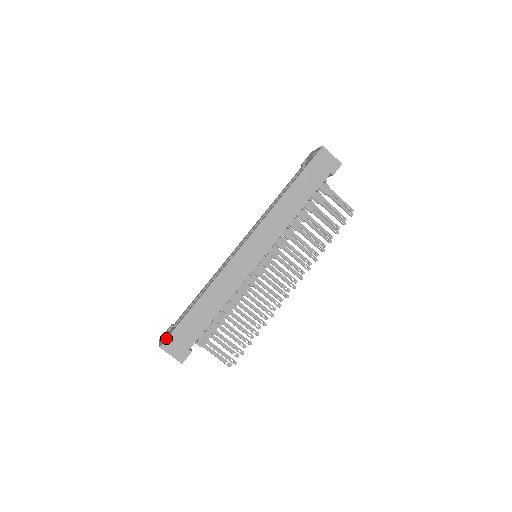
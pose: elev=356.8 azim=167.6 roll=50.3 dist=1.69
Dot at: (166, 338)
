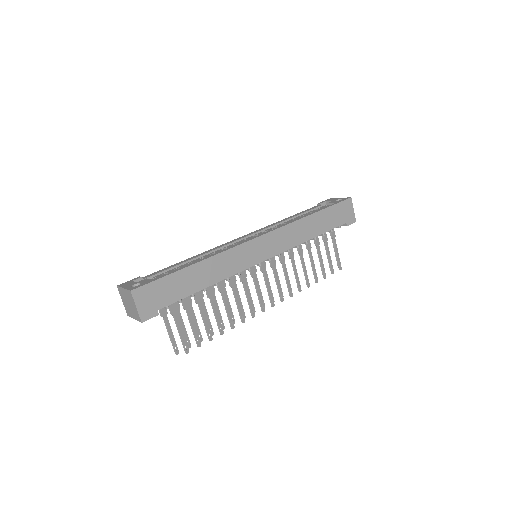
Dot at: (142, 285)
